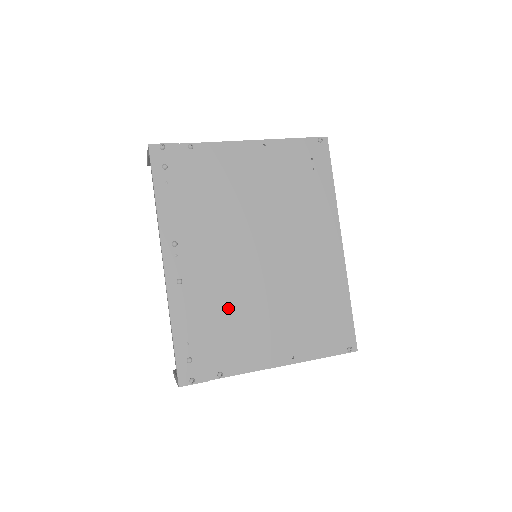
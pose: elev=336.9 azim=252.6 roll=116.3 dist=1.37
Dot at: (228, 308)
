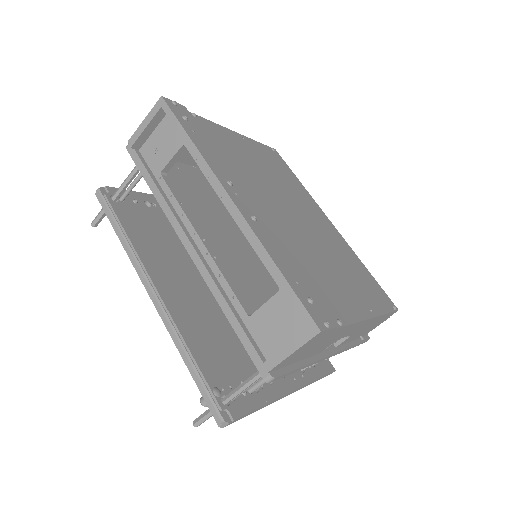
Dot at: (302, 256)
